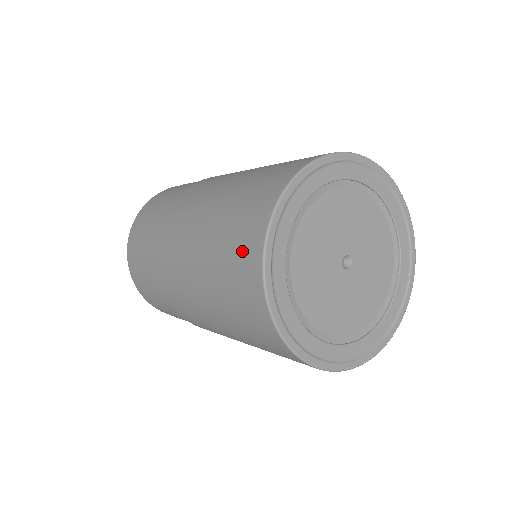
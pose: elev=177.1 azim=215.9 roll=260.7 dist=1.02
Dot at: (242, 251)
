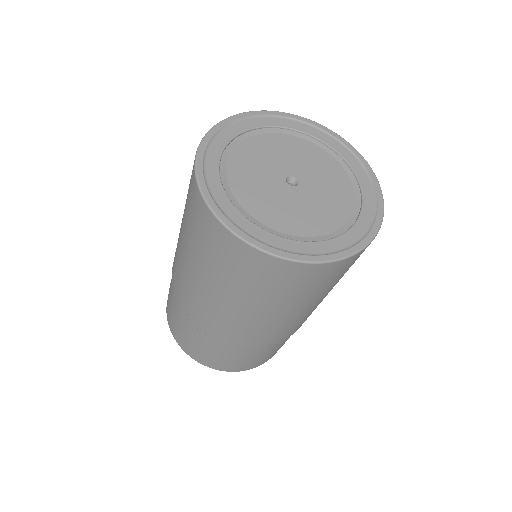
Dot at: (202, 226)
